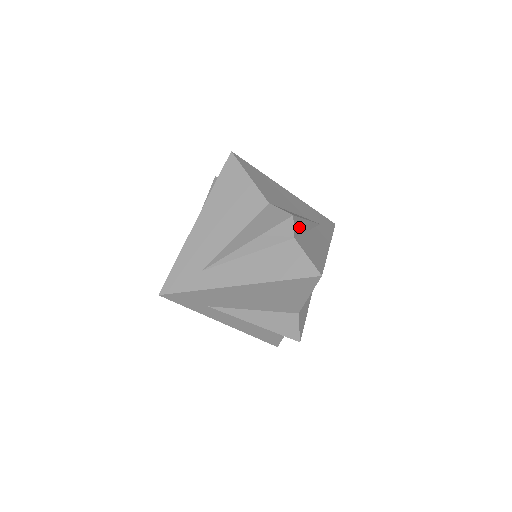
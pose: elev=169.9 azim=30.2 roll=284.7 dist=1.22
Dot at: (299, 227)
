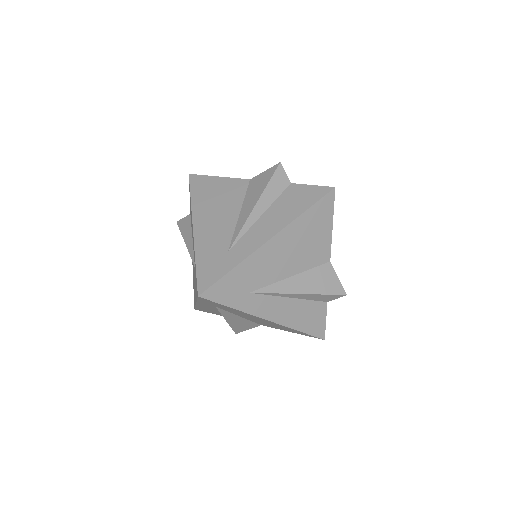
Dot at: occluded
